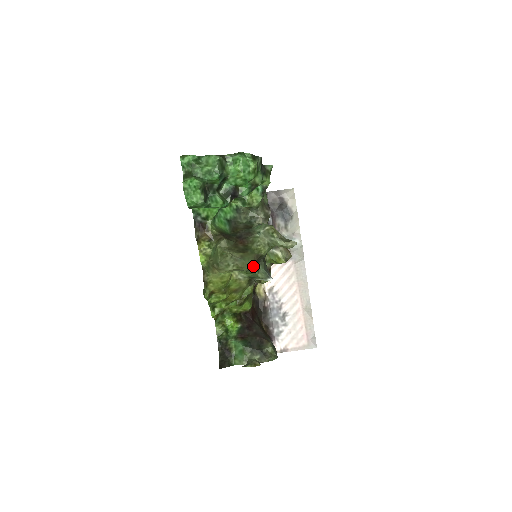
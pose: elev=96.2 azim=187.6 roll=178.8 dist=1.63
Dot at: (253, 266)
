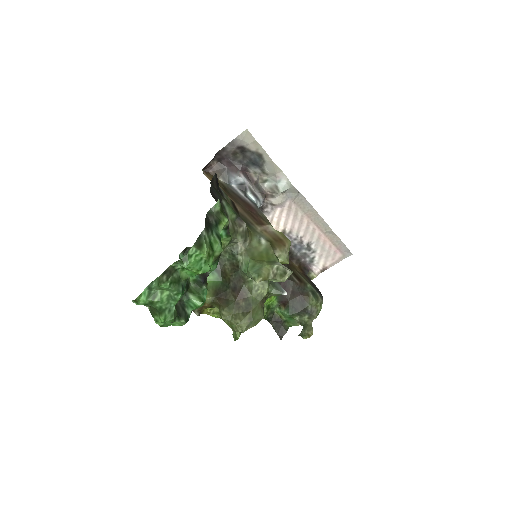
Dot at: occluded
